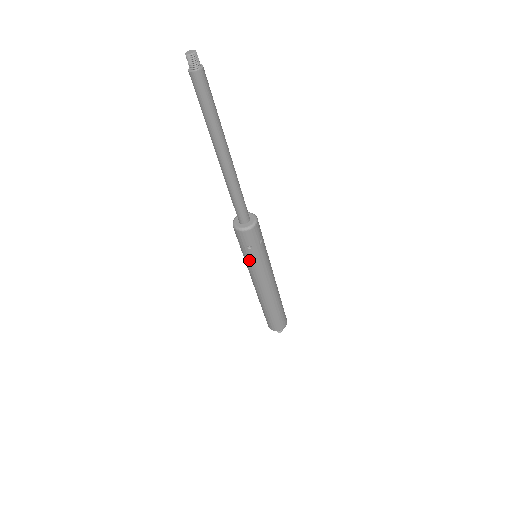
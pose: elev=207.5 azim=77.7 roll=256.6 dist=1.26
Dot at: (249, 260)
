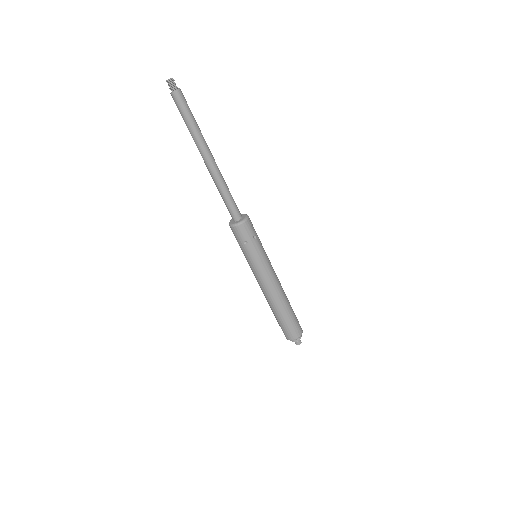
Dot at: (249, 257)
